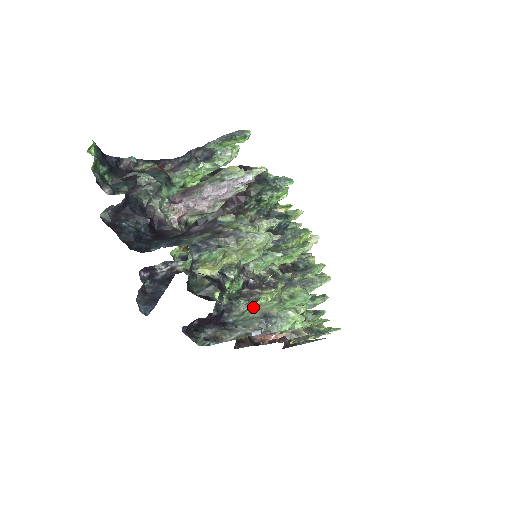
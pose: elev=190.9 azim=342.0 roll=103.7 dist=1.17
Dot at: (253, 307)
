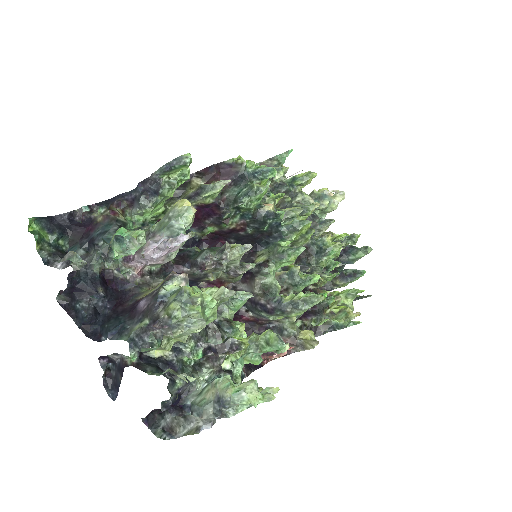
Dot at: (210, 385)
